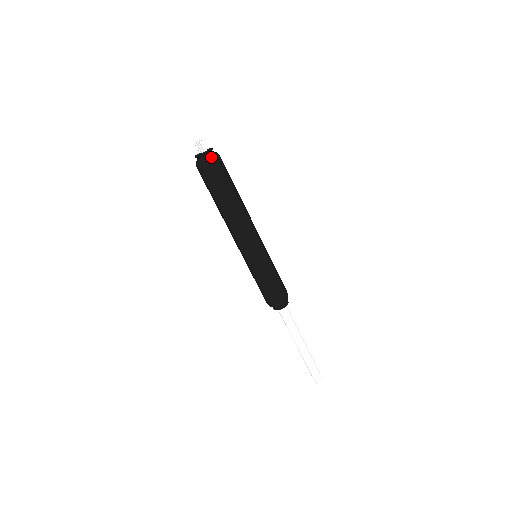
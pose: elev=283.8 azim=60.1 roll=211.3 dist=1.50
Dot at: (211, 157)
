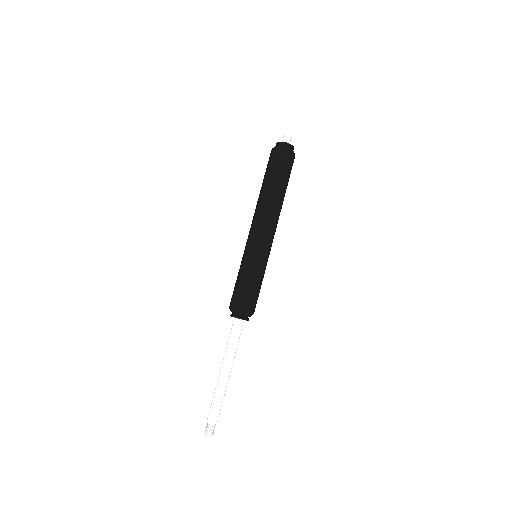
Dot at: (287, 148)
